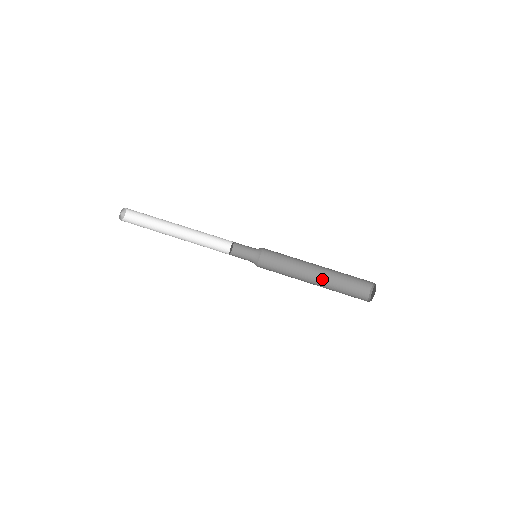
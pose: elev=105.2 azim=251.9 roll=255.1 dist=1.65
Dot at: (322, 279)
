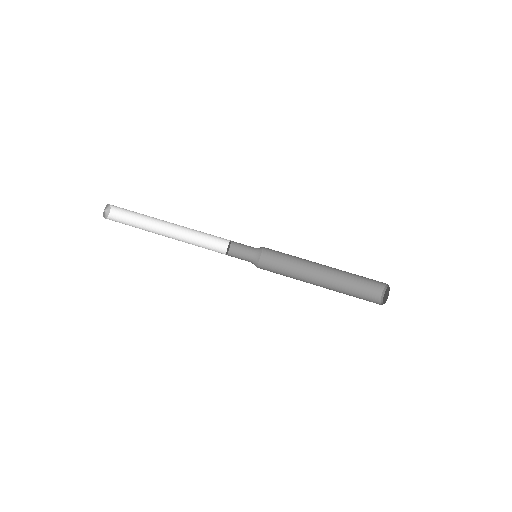
Dot at: (328, 287)
